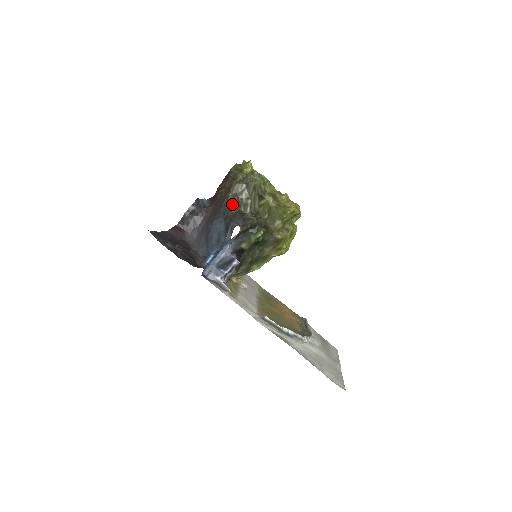
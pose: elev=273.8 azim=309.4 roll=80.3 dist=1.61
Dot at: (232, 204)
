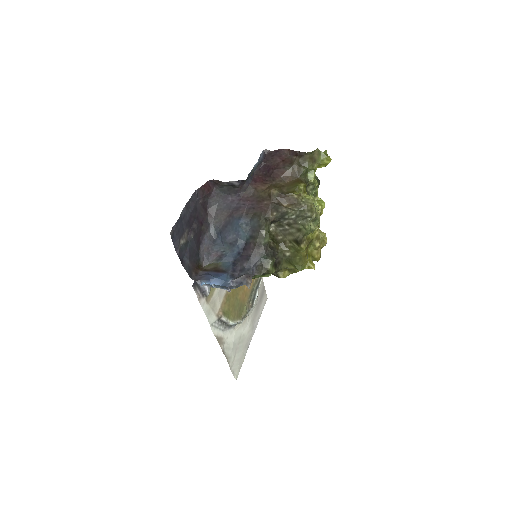
Dot at: (268, 230)
